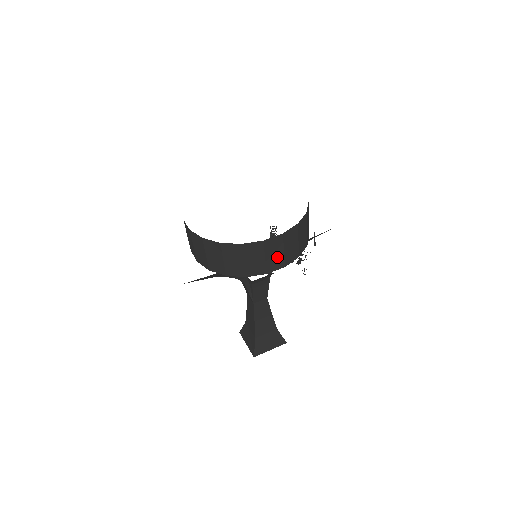
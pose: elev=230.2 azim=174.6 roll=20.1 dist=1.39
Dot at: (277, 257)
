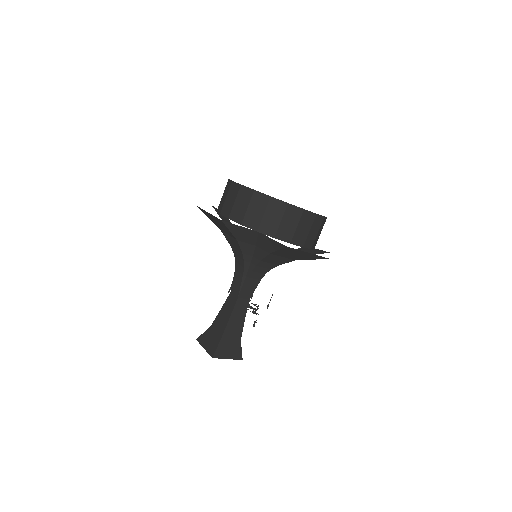
Dot at: (303, 233)
